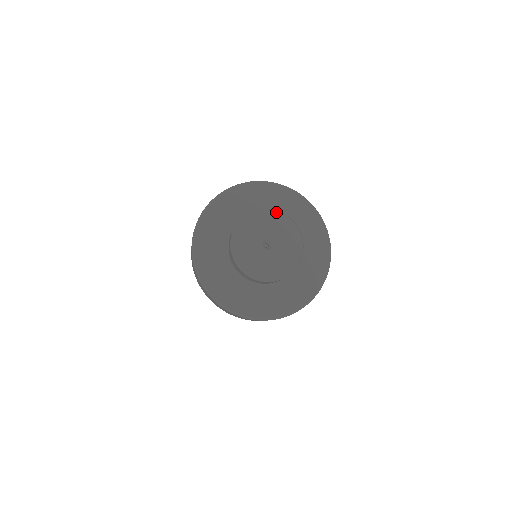
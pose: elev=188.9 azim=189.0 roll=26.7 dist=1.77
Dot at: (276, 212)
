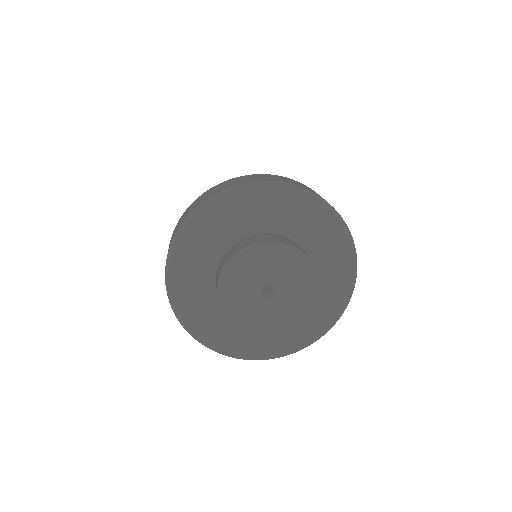
Dot at: (274, 246)
